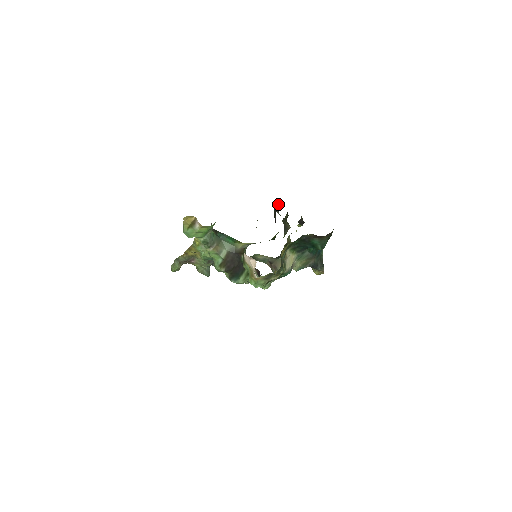
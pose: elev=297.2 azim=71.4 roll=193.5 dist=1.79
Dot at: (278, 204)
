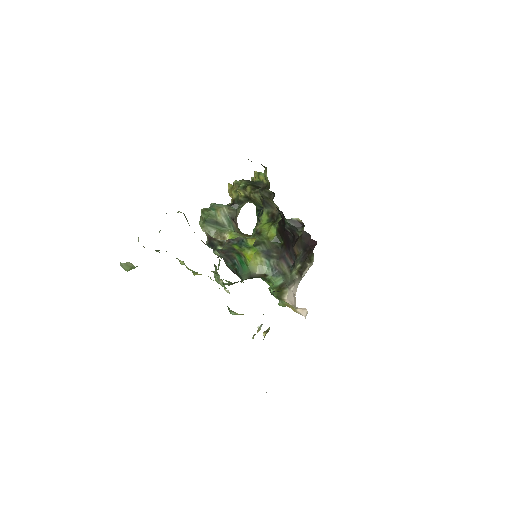
Dot at: (294, 220)
